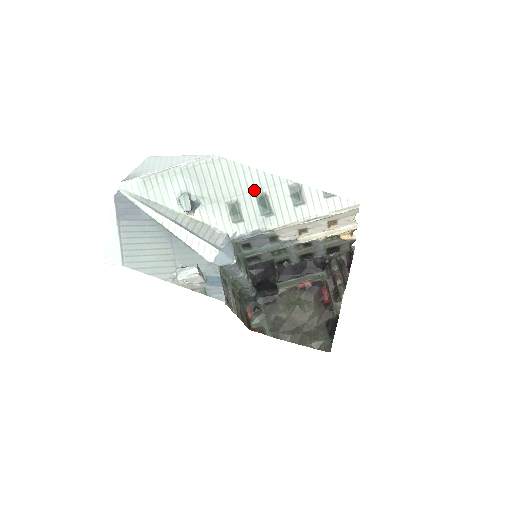
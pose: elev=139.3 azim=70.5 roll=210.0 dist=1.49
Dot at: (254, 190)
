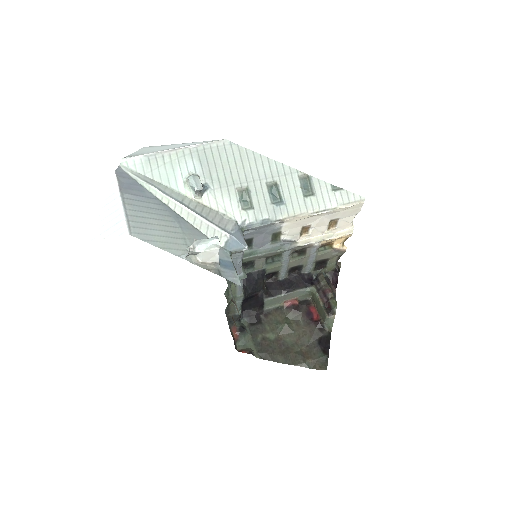
Dot at: (265, 178)
